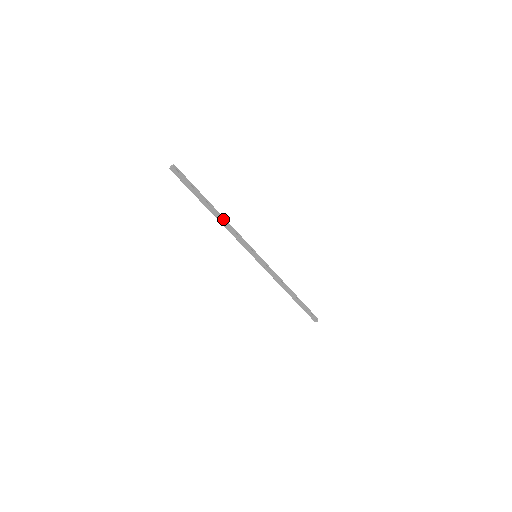
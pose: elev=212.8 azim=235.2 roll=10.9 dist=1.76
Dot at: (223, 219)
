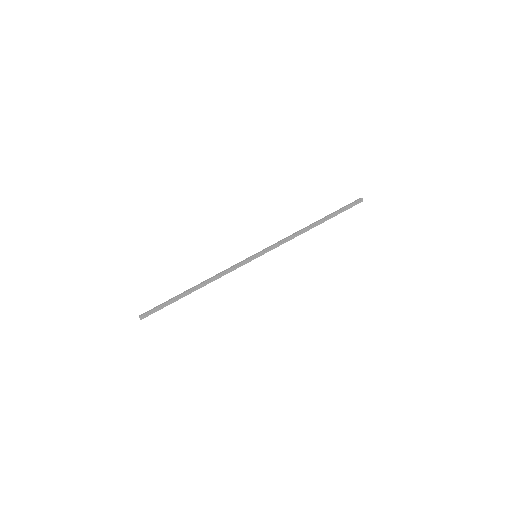
Dot at: (205, 283)
